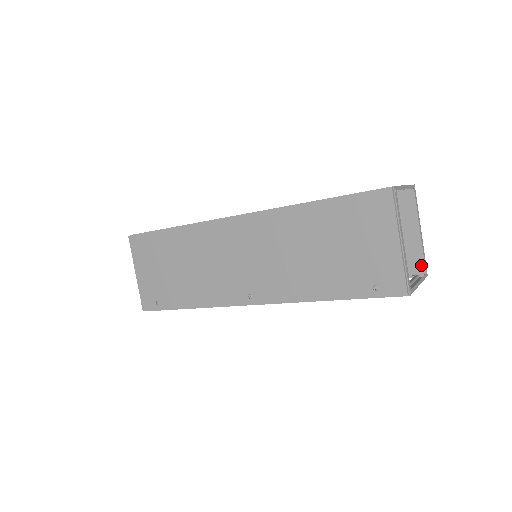
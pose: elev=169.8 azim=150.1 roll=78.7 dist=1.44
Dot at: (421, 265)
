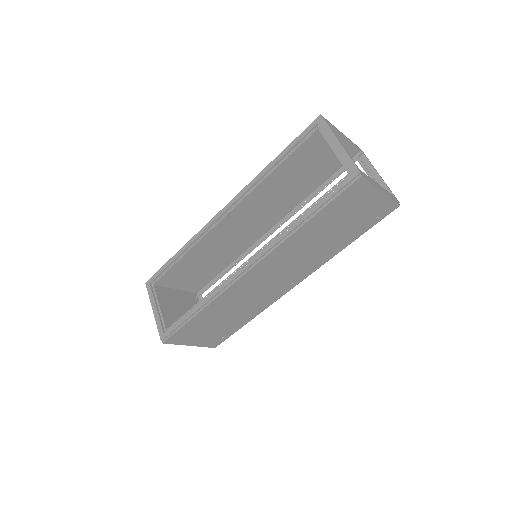
Dot at: (354, 149)
